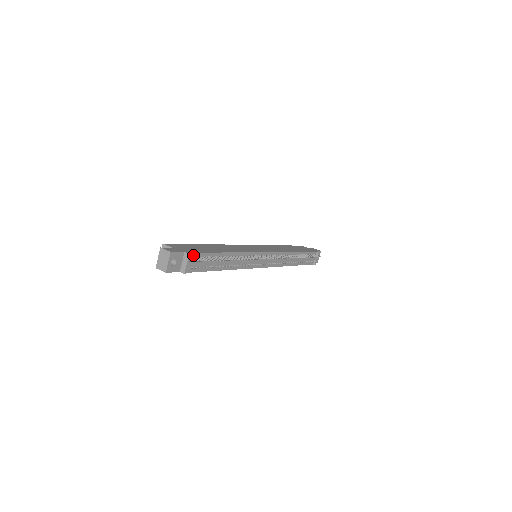
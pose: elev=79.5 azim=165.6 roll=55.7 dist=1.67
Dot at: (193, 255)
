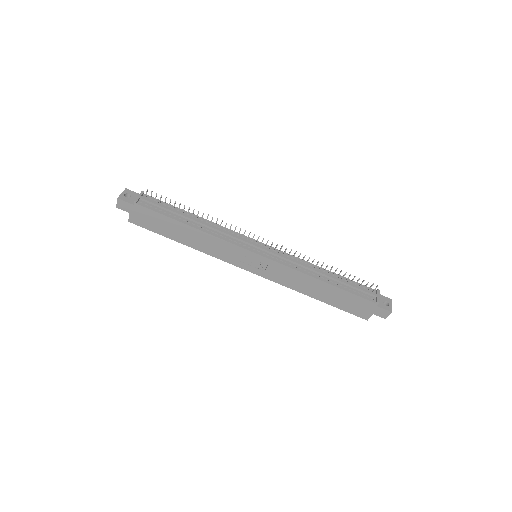
Dot at: (149, 198)
